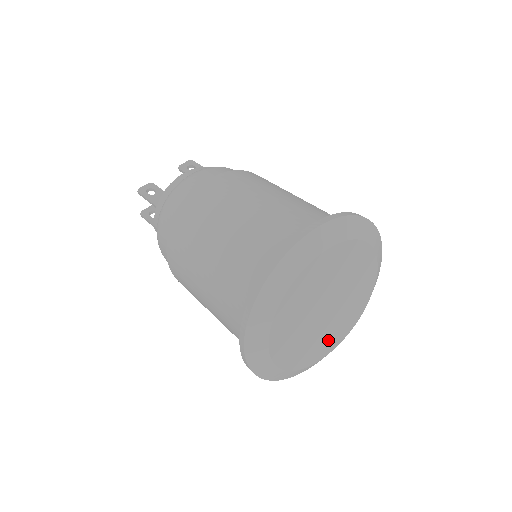
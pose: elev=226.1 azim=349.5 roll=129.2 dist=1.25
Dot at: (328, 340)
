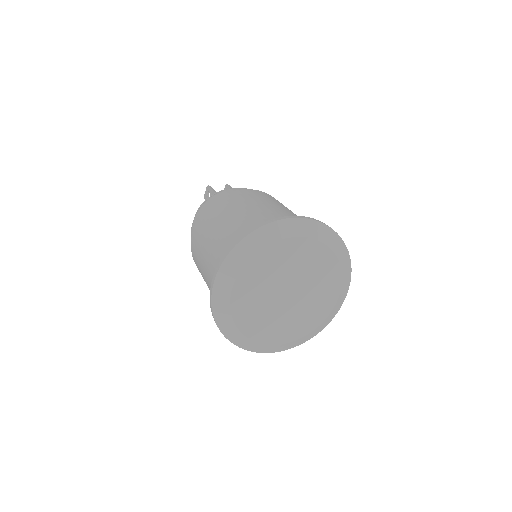
Dot at: (322, 300)
